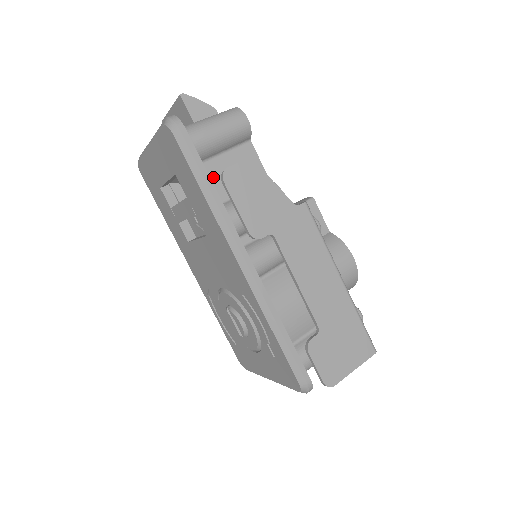
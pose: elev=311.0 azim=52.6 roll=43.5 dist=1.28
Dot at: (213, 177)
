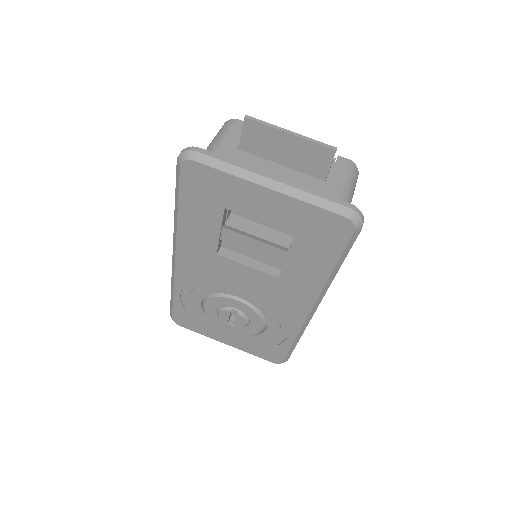
Dot at: occluded
